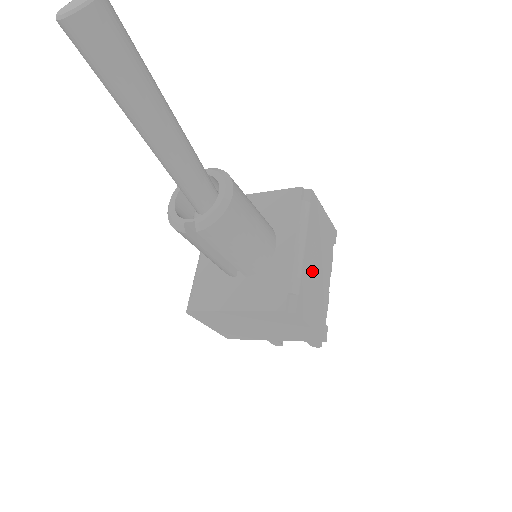
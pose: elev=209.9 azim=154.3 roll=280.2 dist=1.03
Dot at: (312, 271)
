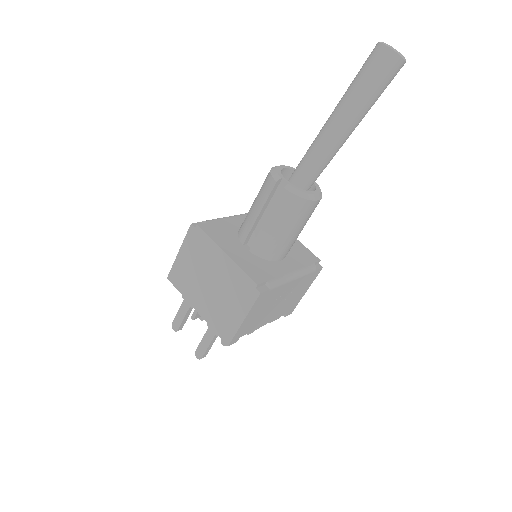
Dot at: (278, 298)
